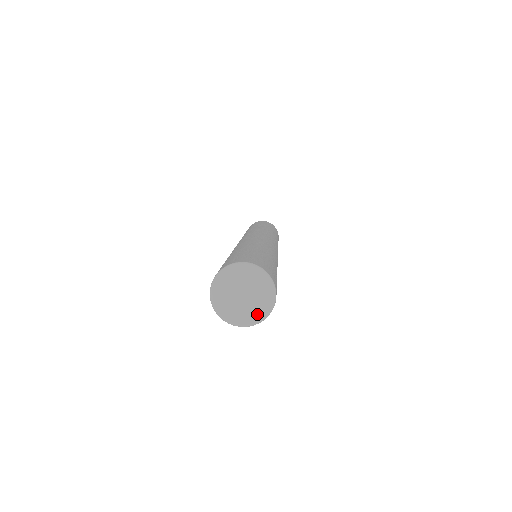
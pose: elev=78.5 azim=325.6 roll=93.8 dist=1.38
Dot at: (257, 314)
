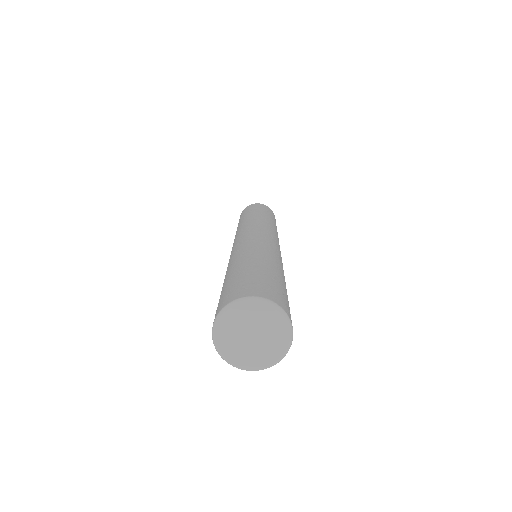
Dot at: (277, 349)
